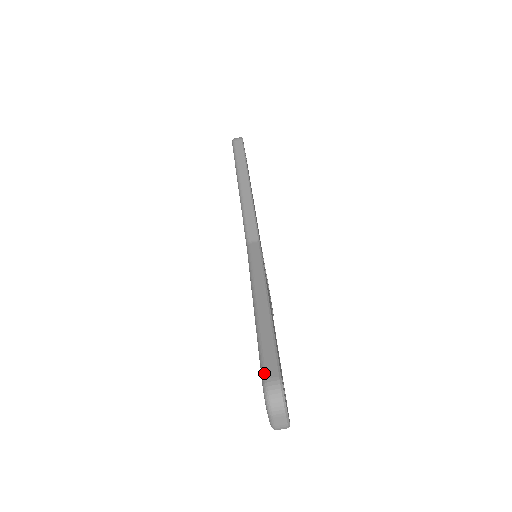
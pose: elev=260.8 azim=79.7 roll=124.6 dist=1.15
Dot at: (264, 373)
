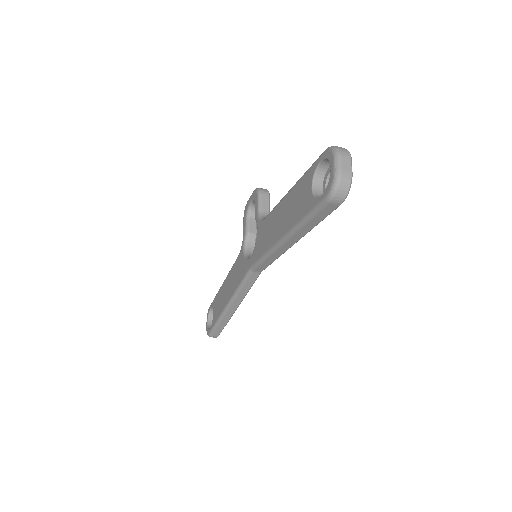
Dot at: (212, 334)
